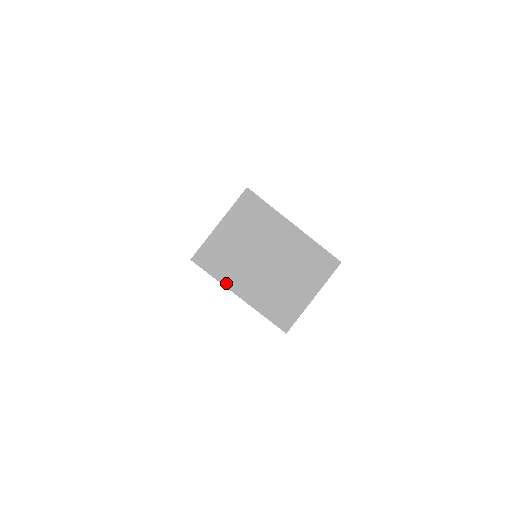
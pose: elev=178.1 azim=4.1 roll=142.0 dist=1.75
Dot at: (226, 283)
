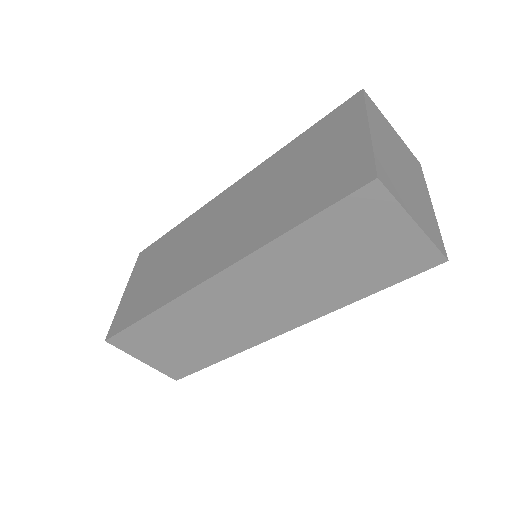
Dot at: (370, 117)
